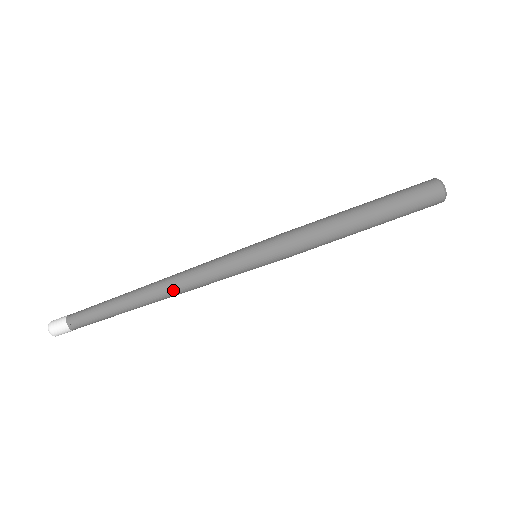
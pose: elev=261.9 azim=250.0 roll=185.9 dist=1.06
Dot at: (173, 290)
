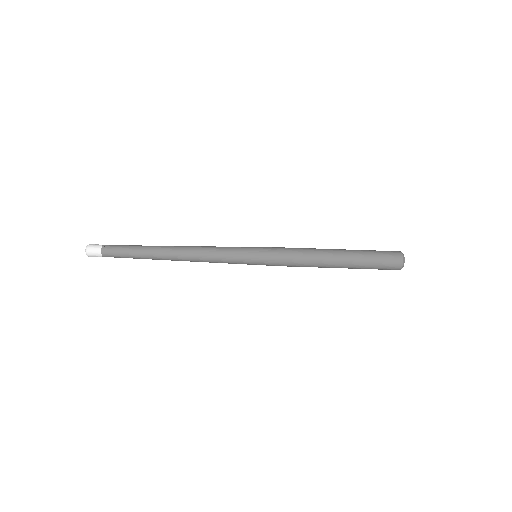
Dot at: (188, 260)
